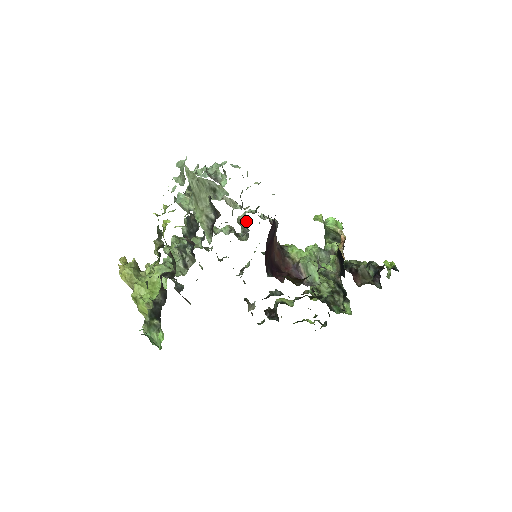
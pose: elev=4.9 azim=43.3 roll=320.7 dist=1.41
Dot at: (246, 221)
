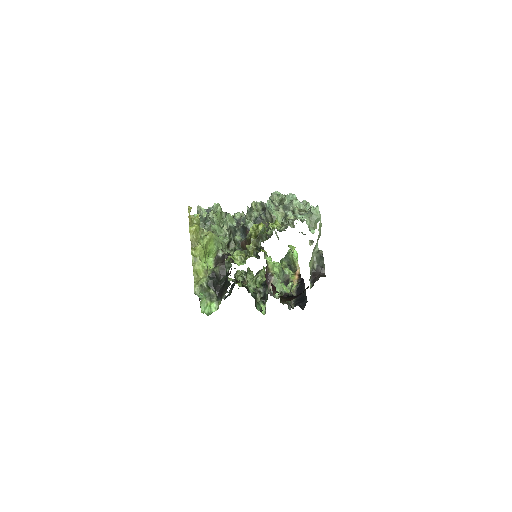
Dot at: occluded
